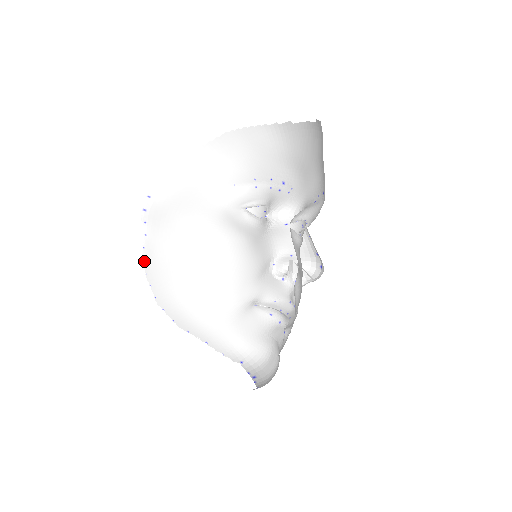
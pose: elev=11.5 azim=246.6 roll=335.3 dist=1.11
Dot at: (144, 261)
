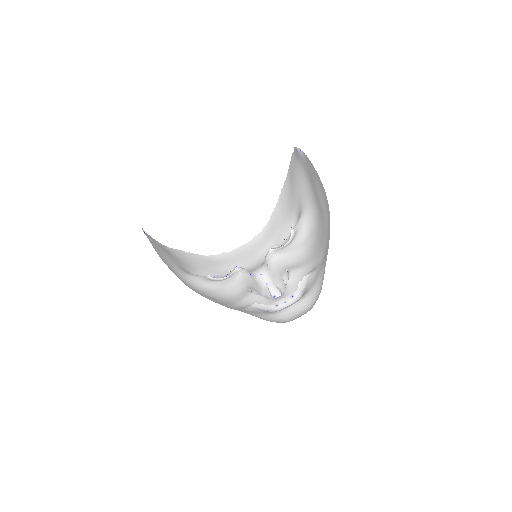
Dot at: occluded
